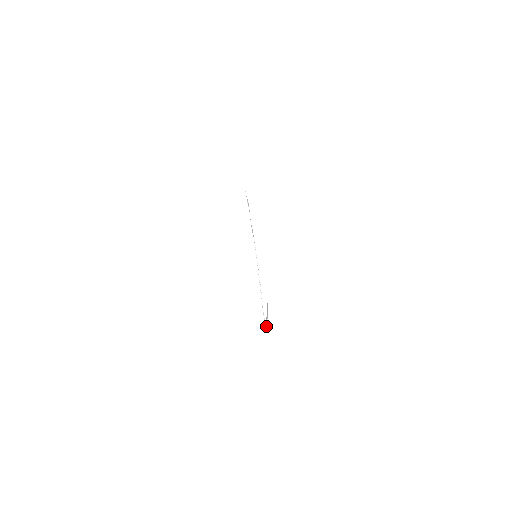
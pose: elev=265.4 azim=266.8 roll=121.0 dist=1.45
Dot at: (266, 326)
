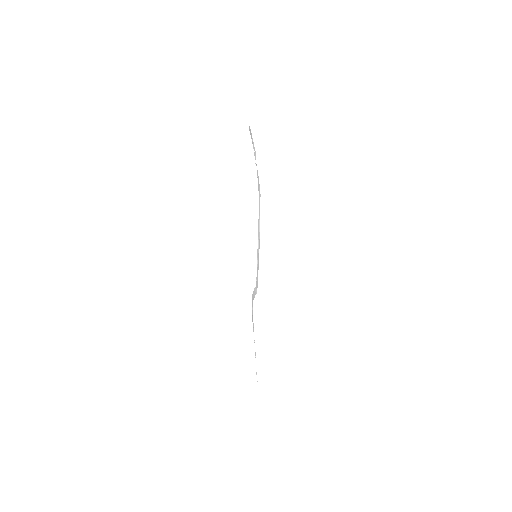
Dot at: occluded
